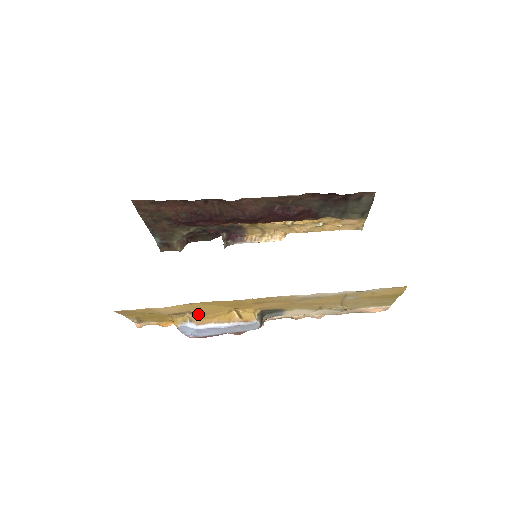
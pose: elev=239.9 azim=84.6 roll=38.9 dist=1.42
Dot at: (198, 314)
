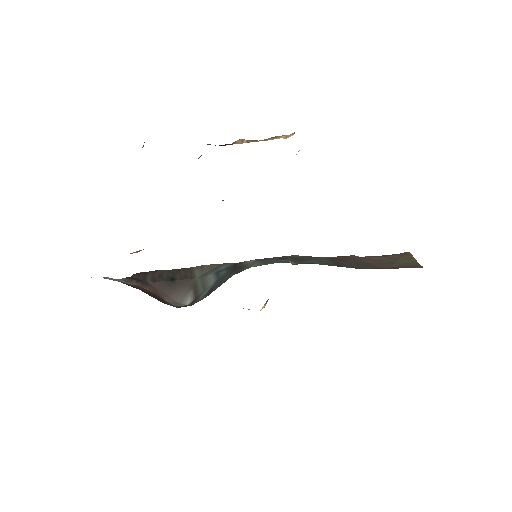
Dot at: occluded
